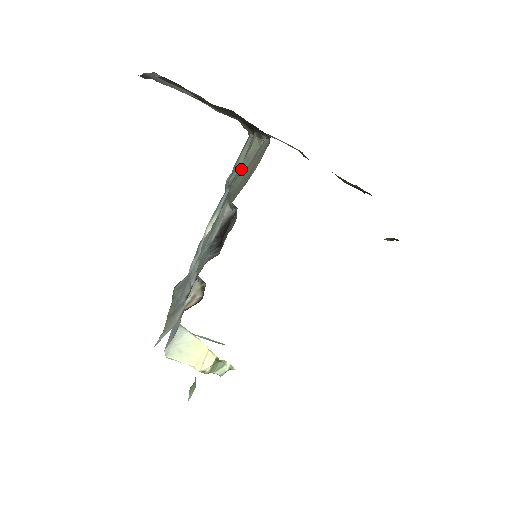
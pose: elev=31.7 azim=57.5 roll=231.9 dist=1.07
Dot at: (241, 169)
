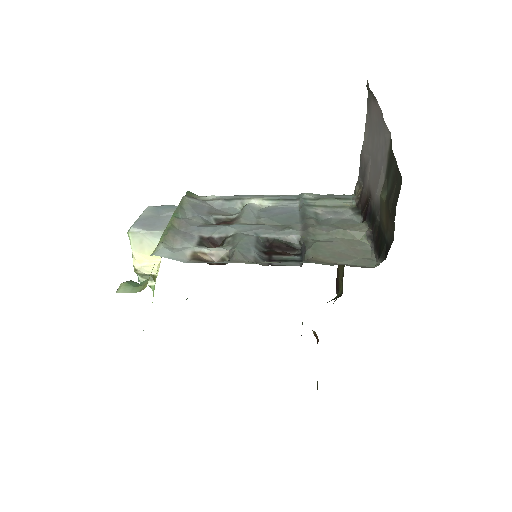
Dot at: (334, 231)
